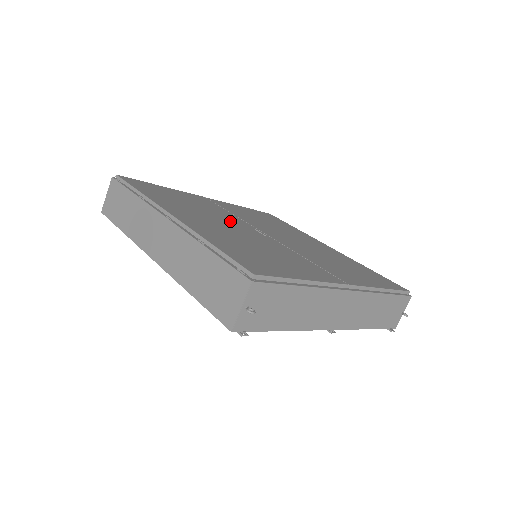
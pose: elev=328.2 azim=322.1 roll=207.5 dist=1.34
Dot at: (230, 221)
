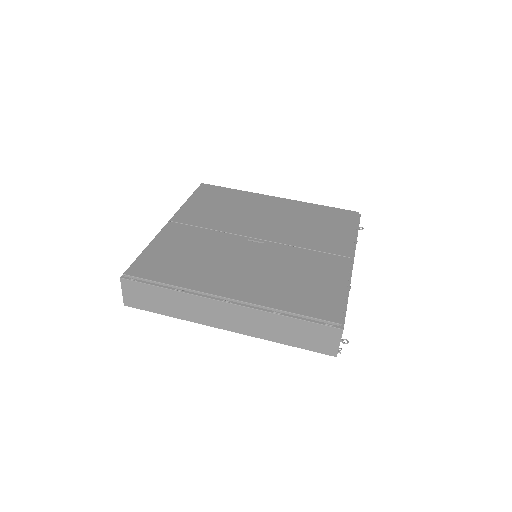
Dot at: (233, 250)
